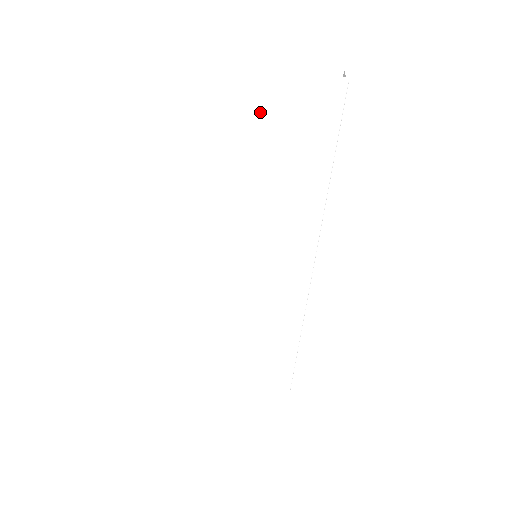
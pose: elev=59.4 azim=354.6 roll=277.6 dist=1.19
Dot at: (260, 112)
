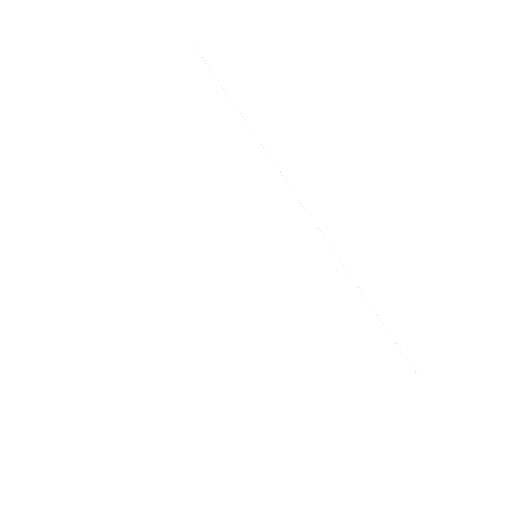
Dot at: (150, 125)
